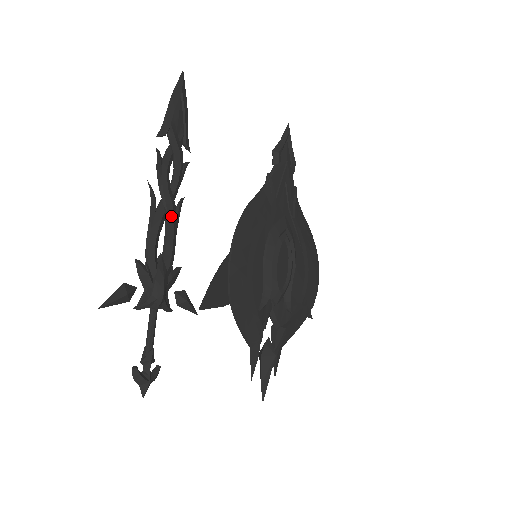
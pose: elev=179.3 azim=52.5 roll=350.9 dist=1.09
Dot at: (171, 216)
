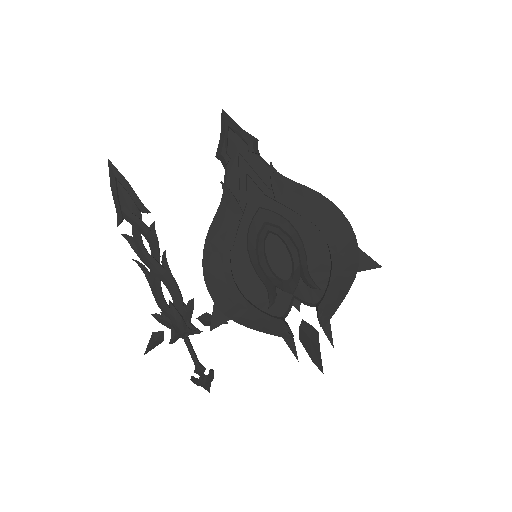
Dot at: (158, 273)
